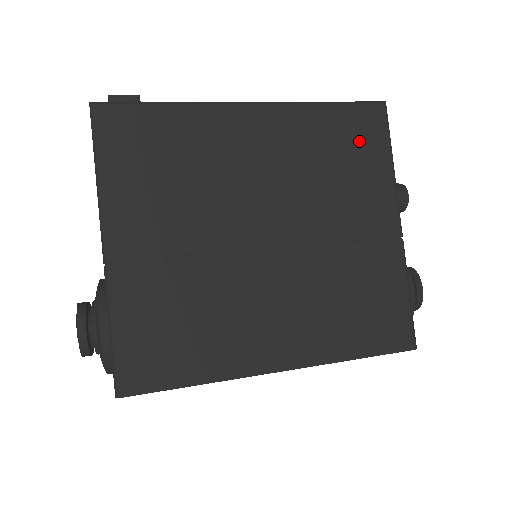
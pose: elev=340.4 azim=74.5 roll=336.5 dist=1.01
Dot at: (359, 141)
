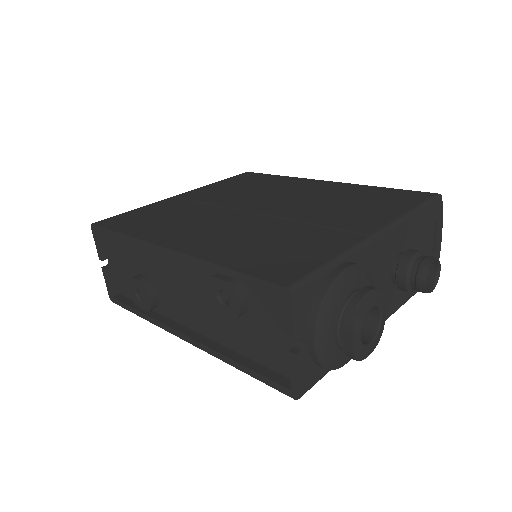
Dot at: (390, 199)
